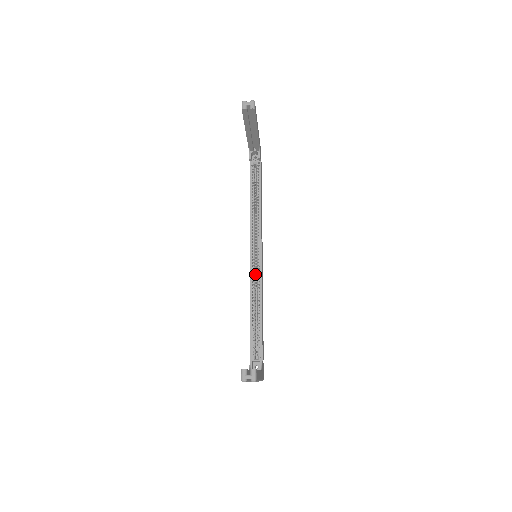
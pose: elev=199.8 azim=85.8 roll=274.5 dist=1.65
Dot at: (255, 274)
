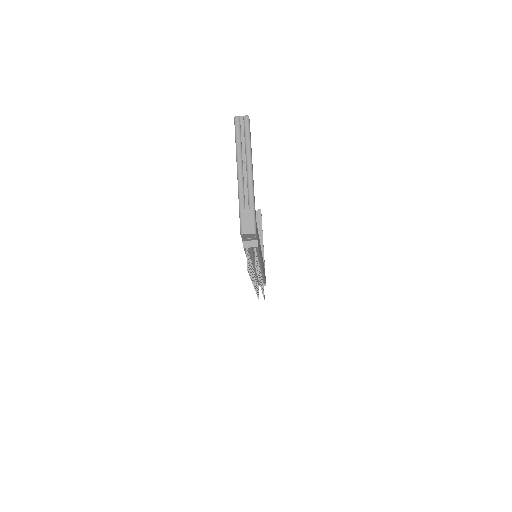
Dot at: occluded
